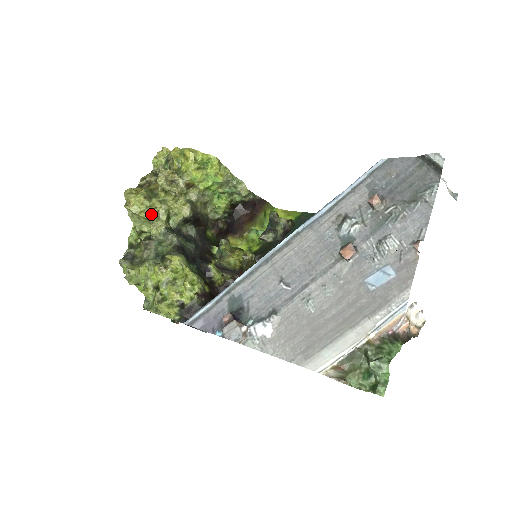
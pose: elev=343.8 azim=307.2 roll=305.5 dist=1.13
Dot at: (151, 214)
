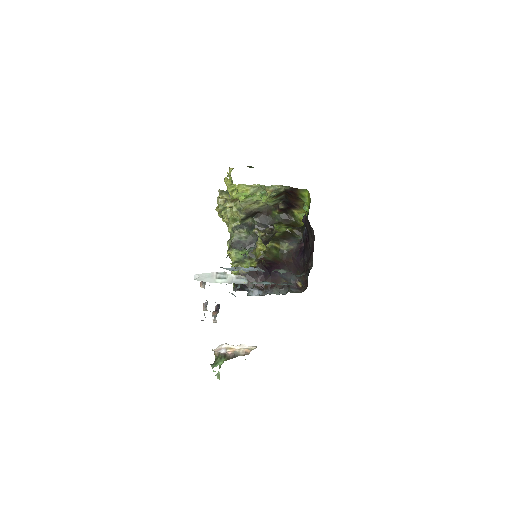
Dot at: (225, 220)
